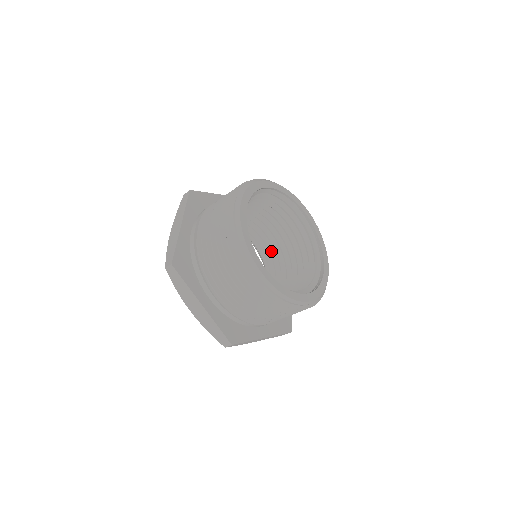
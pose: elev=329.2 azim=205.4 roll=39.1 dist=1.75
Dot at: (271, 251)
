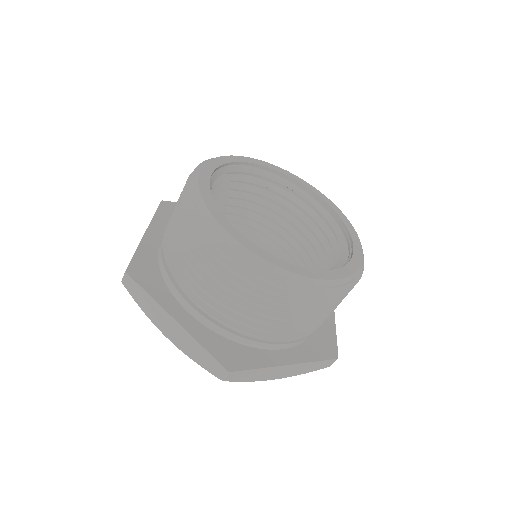
Dot at: (239, 229)
